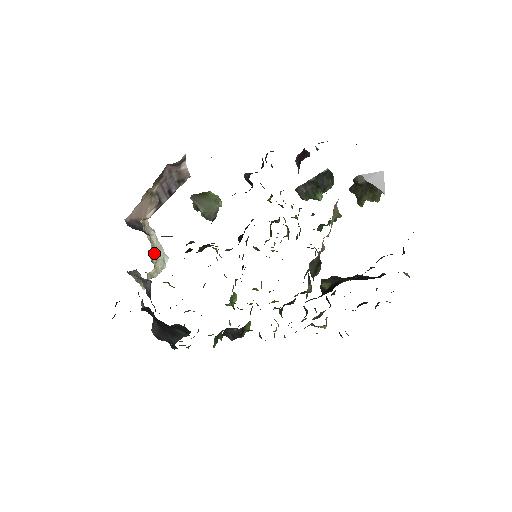
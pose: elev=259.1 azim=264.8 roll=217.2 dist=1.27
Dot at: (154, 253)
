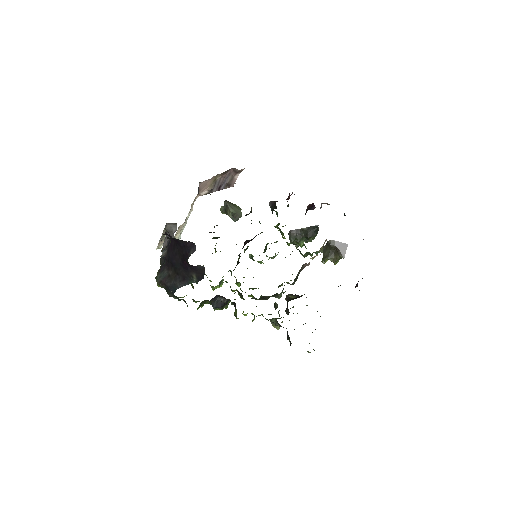
Dot at: (182, 225)
